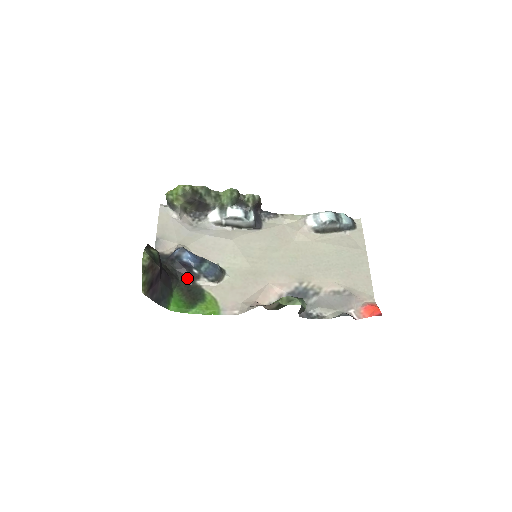
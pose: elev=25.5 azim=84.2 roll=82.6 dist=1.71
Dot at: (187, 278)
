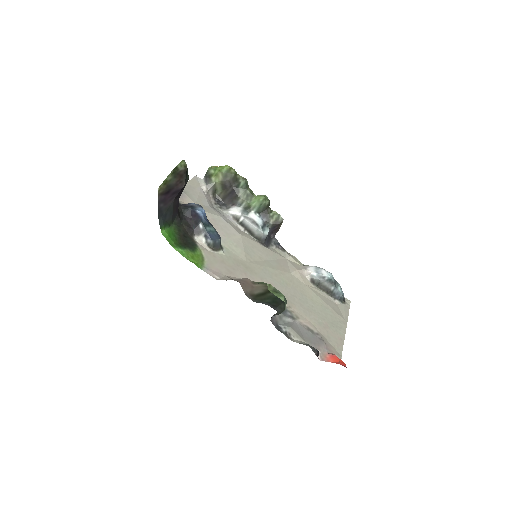
Dot at: (189, 227)
